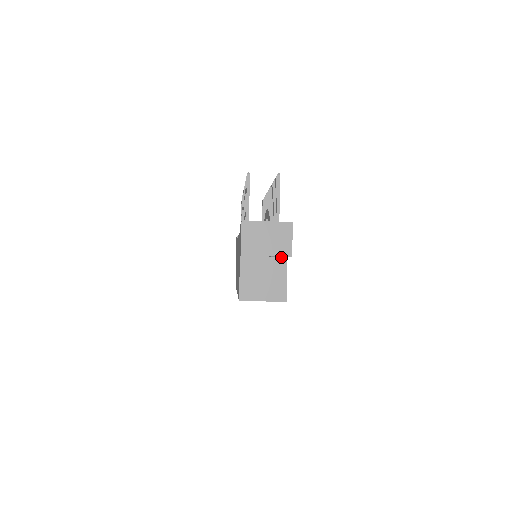
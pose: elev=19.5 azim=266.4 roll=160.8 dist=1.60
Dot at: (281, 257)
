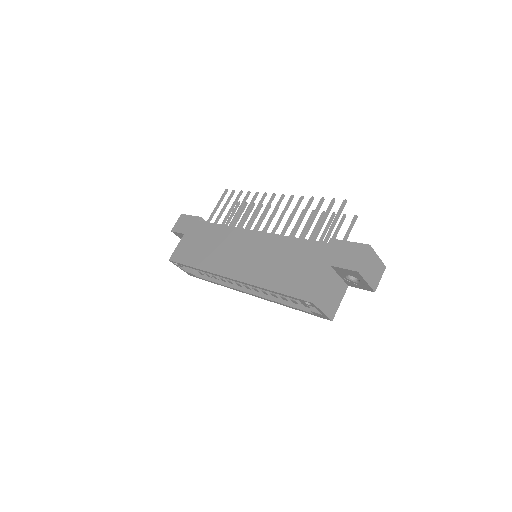
Dot at: (346, 284)
